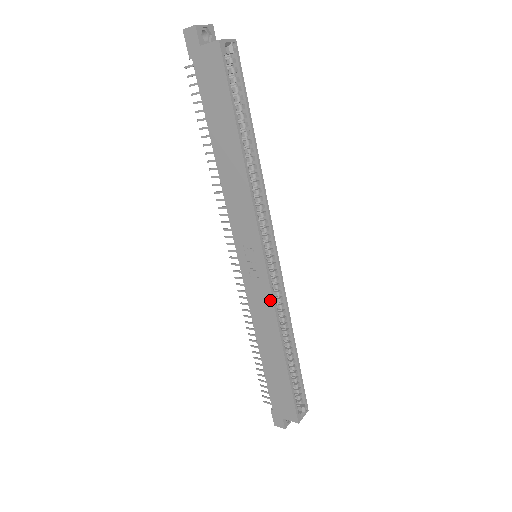
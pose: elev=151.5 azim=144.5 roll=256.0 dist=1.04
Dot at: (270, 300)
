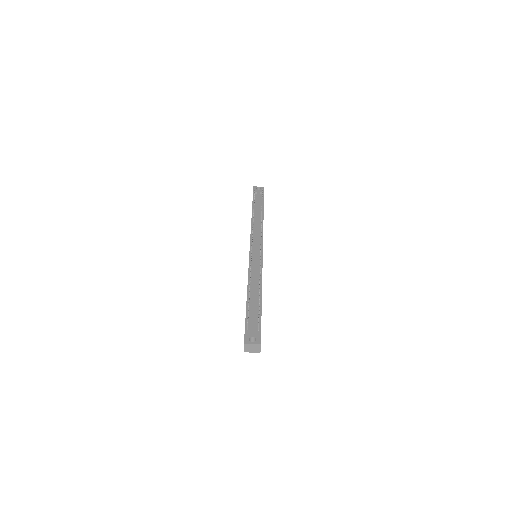
Dot at: occluded
